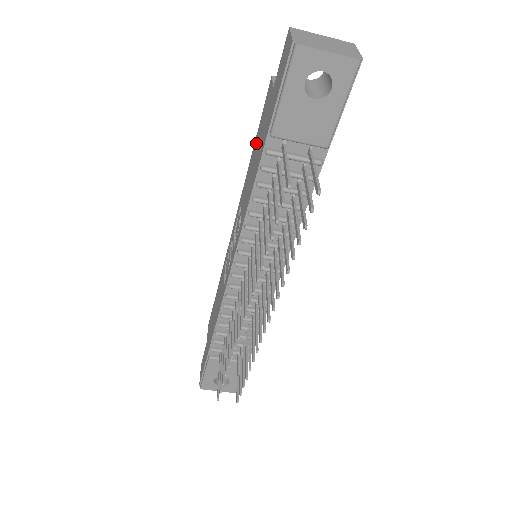
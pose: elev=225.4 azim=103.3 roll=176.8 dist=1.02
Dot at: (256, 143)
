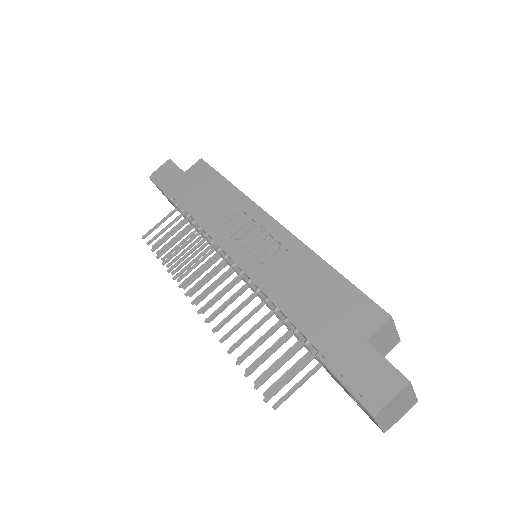
Dot at: (334, 288)
